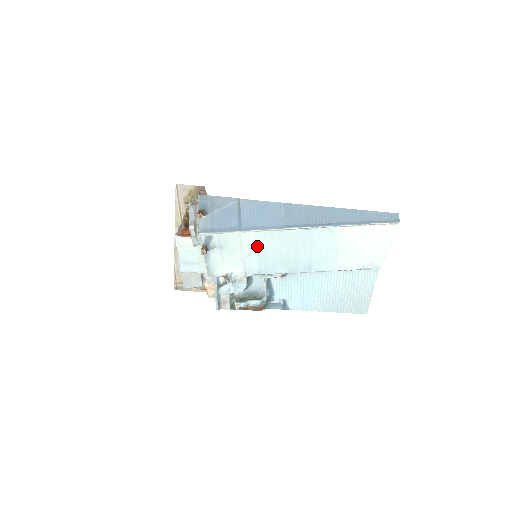
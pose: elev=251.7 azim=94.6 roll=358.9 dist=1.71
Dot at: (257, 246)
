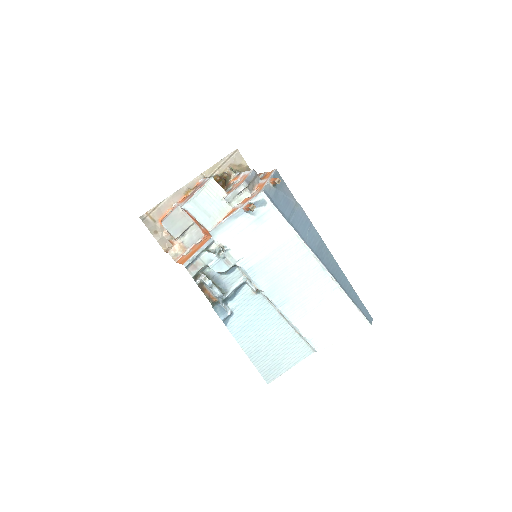
Dot at: (280, 247)
